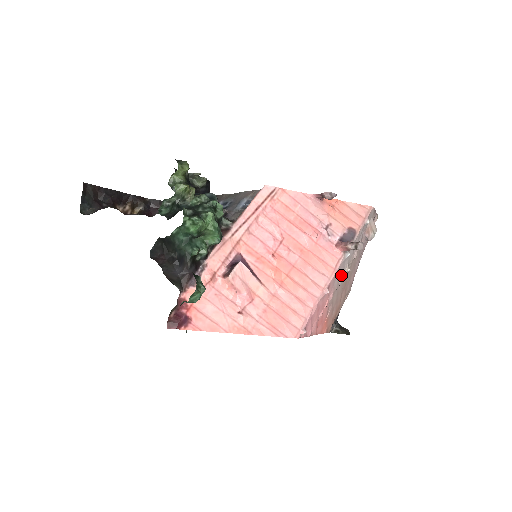
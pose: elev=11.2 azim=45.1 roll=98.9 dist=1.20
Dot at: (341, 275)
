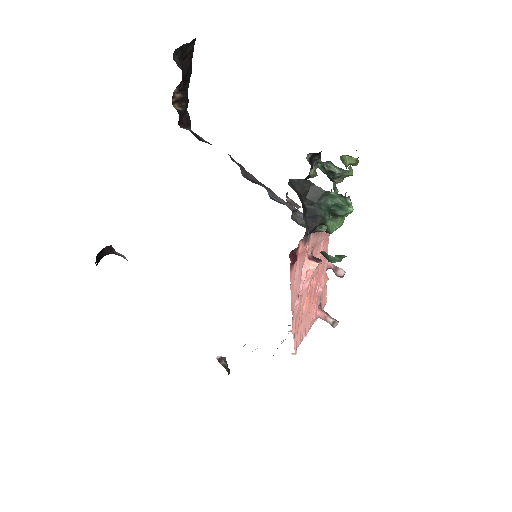
Dot at: occluded
